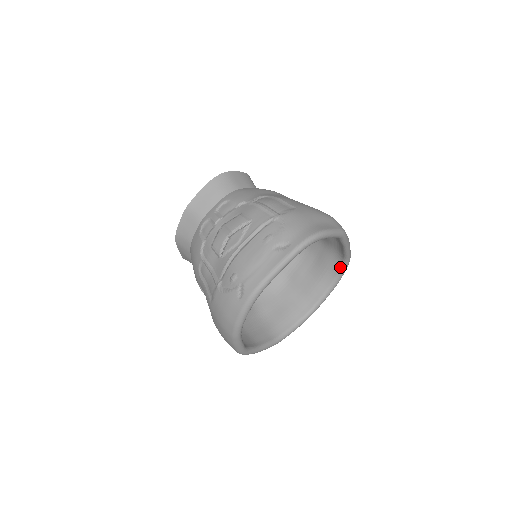
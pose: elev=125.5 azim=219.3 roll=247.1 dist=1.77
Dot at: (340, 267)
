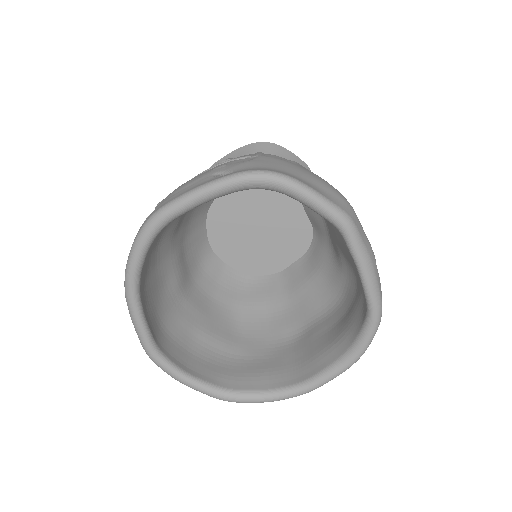
Dot at: (361, 326)
